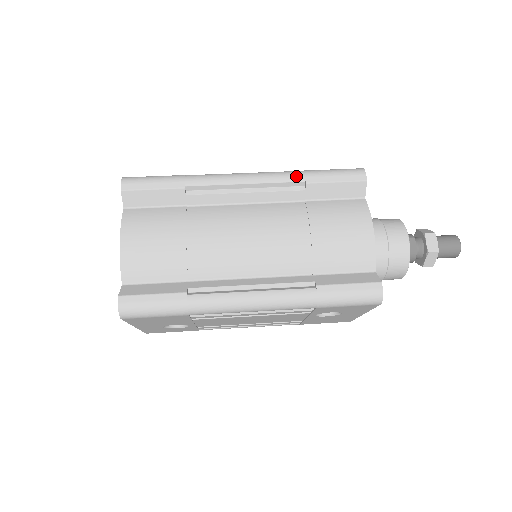
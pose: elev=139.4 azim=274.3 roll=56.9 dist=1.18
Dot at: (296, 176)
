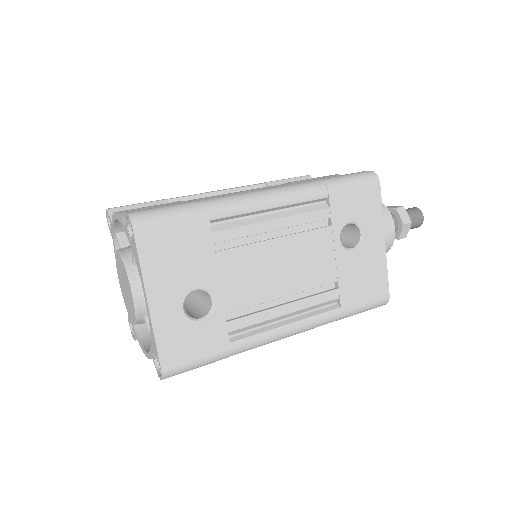
Dot at: (256, 184)
